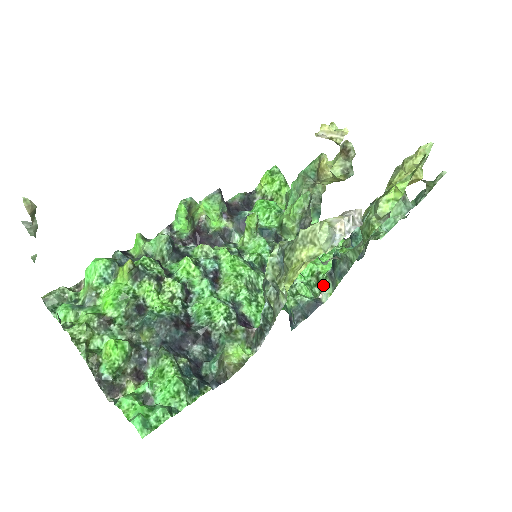
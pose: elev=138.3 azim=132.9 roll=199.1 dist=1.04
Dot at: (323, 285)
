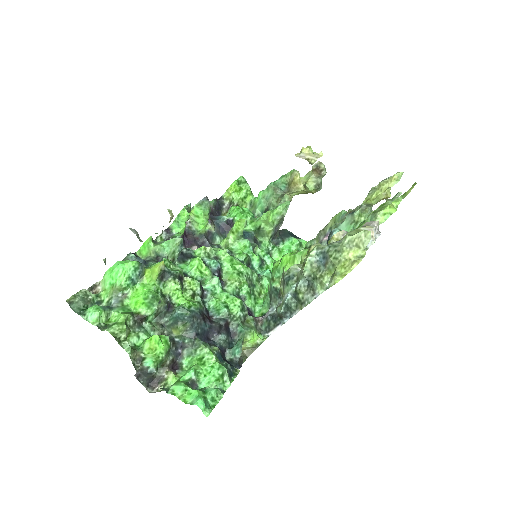
Dot at: occluded
